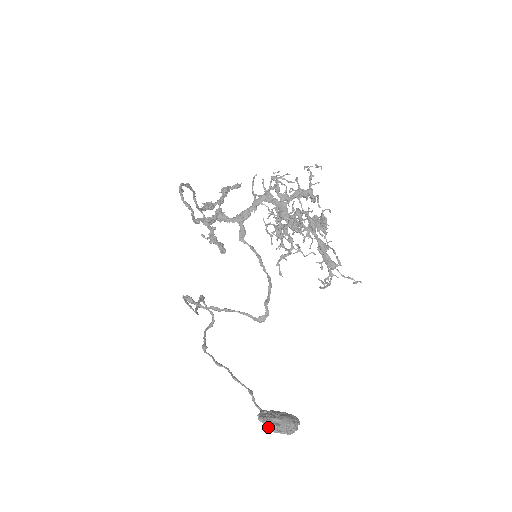
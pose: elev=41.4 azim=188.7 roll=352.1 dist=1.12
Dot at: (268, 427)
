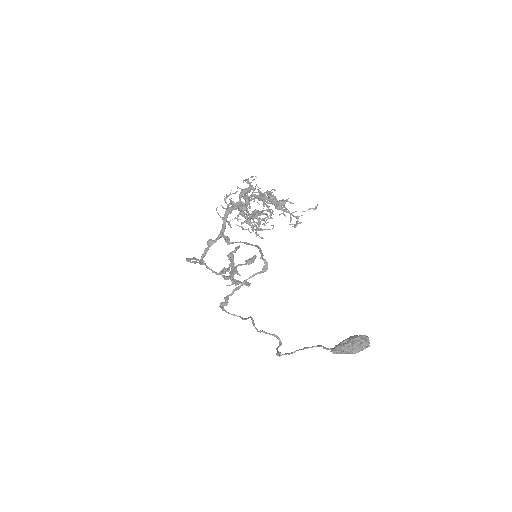
Dot at: (341, 351)
